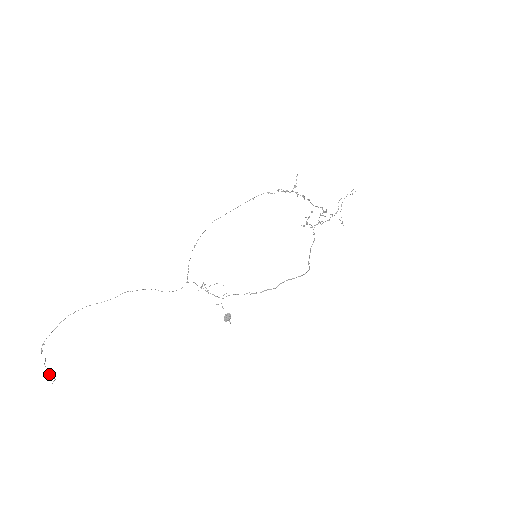
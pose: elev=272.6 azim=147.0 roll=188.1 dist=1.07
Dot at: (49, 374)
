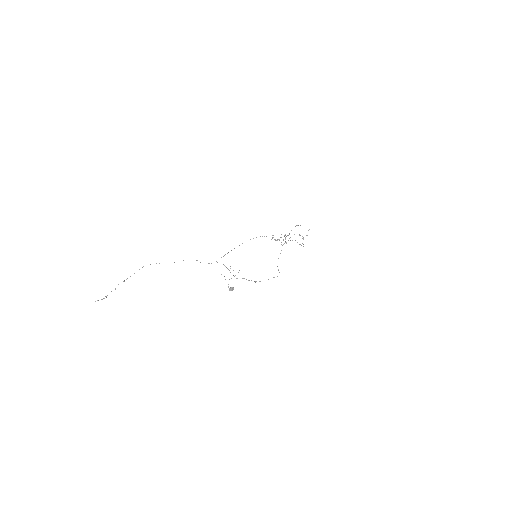
Dot at: (106, 297)
